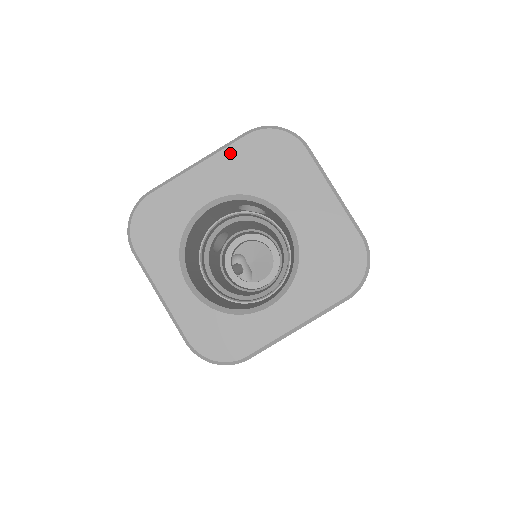
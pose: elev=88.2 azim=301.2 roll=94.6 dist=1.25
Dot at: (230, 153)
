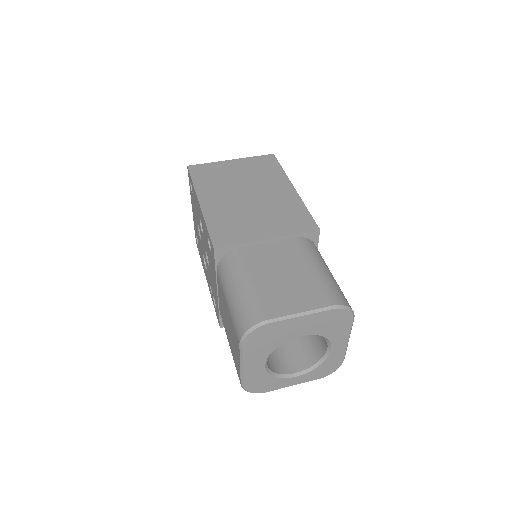
Dot at: (247, 354)
